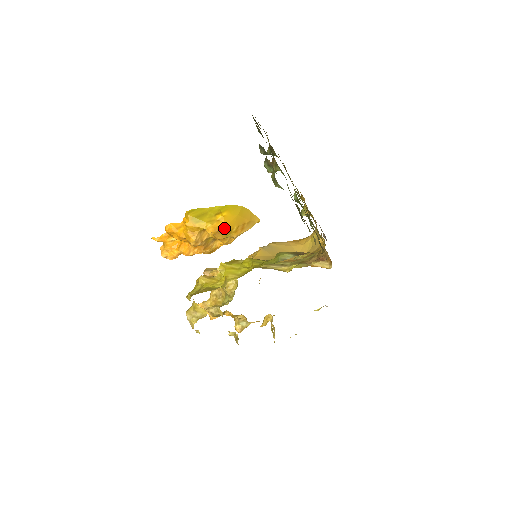
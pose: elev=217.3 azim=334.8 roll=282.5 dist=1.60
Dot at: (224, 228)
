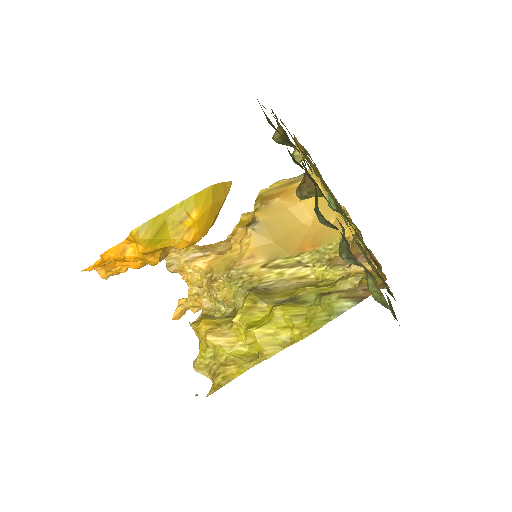
Dot at: (200, 235)
